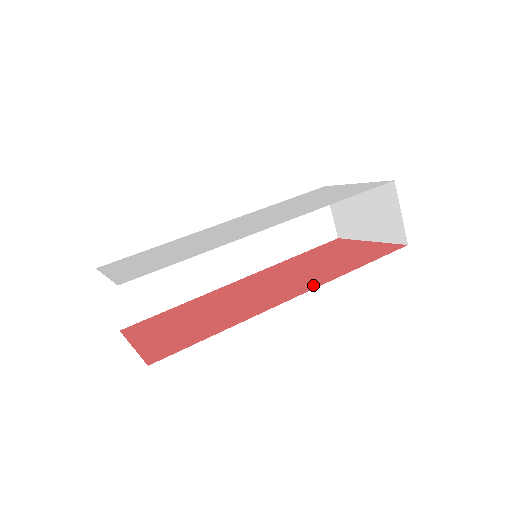
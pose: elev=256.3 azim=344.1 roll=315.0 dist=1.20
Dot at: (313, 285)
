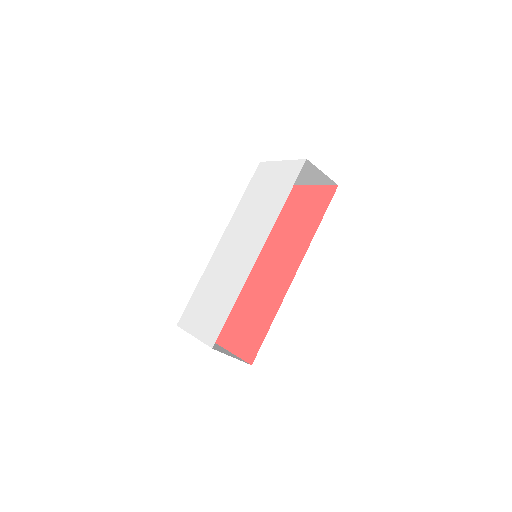
Dot at: (300, 256)
